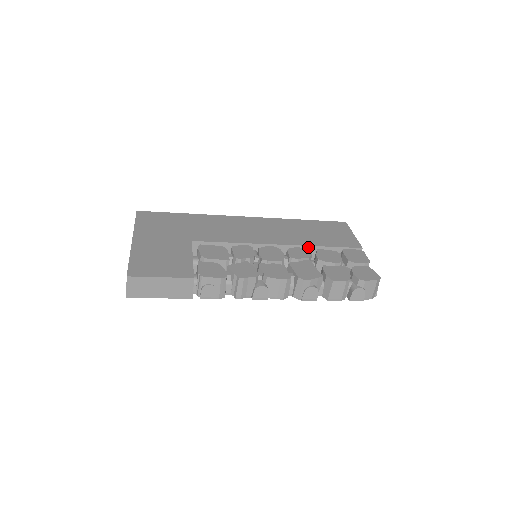
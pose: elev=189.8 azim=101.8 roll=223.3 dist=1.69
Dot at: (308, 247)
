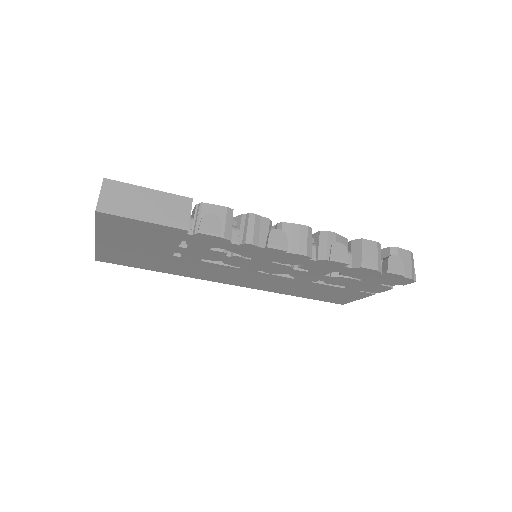
Dot at: occluded
